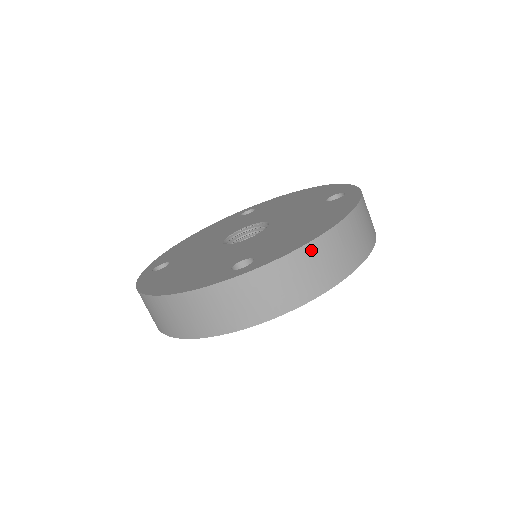
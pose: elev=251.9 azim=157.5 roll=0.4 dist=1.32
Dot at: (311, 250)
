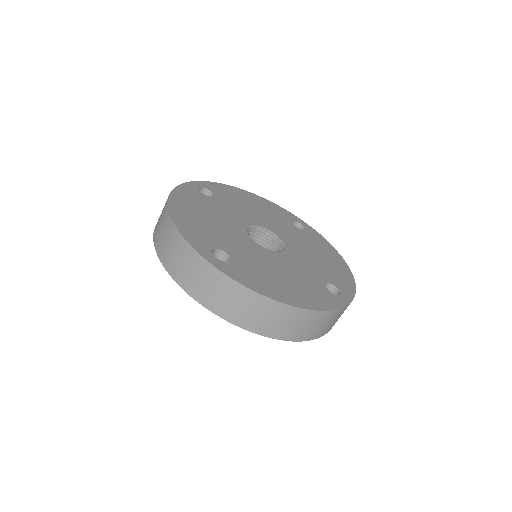
Dot at: (256, 298)
